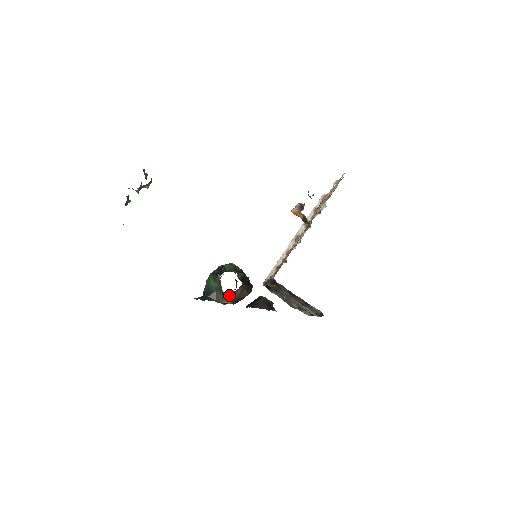
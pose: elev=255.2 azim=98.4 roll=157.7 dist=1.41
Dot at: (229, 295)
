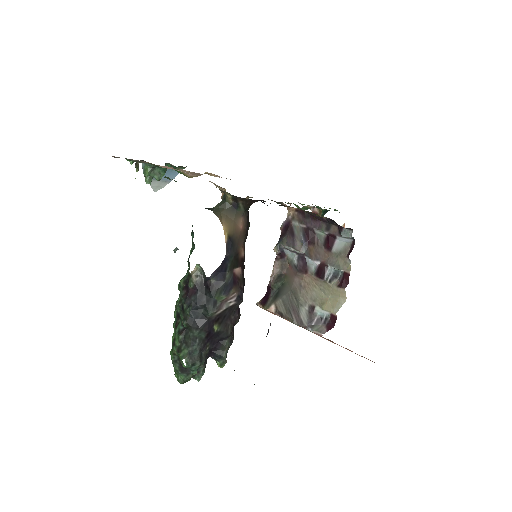
Dot at: (230, 215)
